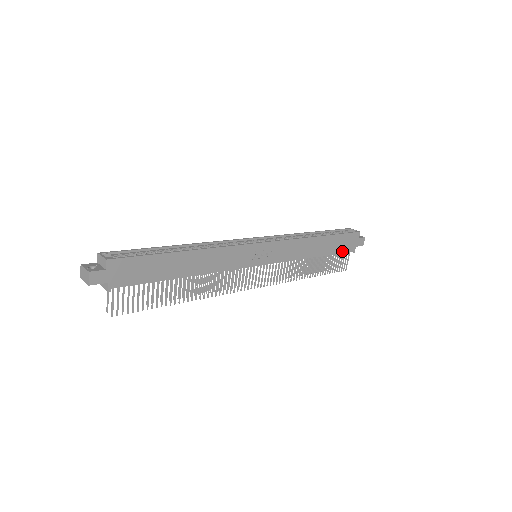
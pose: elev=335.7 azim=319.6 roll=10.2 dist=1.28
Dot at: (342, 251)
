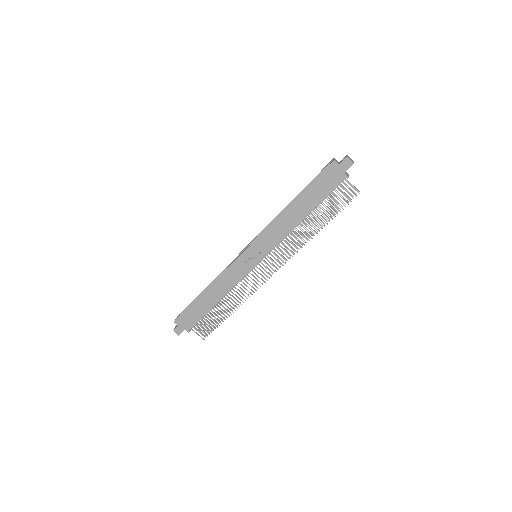
Dot at: (330, 190)
